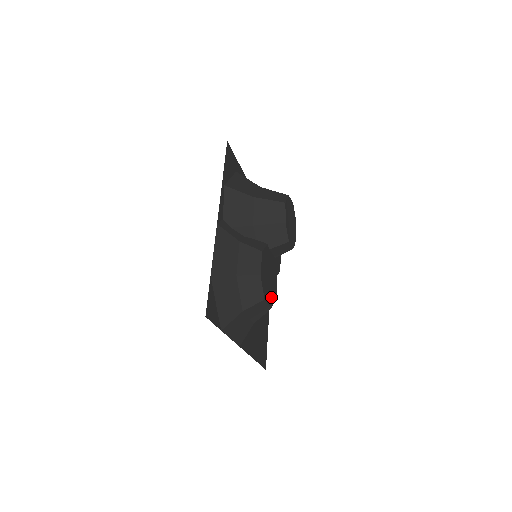
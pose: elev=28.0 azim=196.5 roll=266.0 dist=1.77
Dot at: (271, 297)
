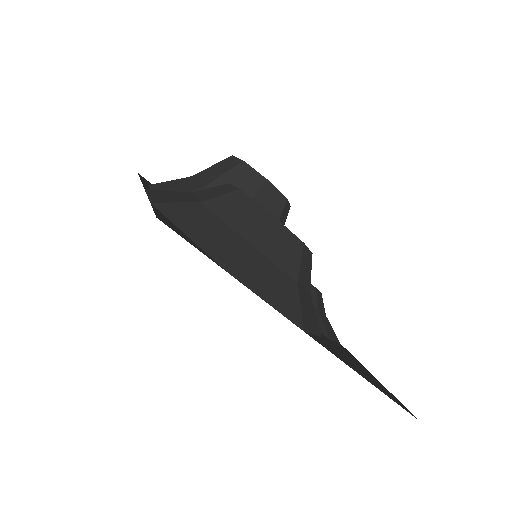
Dot at: occluded
